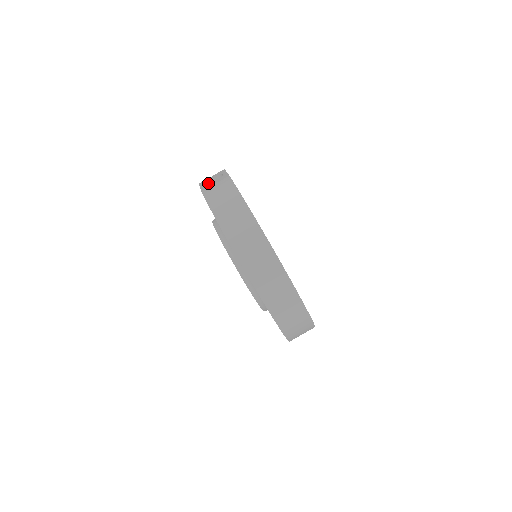
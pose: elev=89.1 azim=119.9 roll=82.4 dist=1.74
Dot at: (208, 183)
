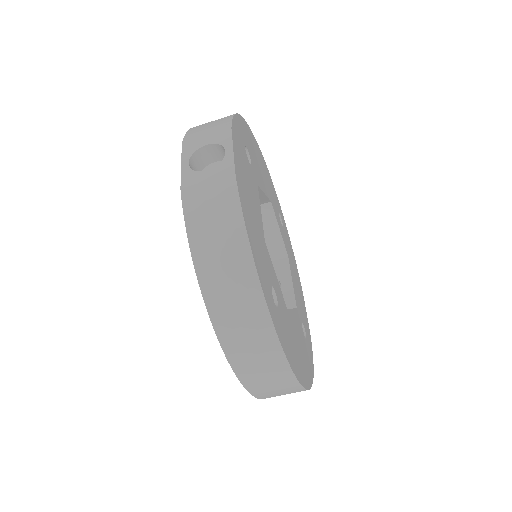
Dot at: (198, 153)
